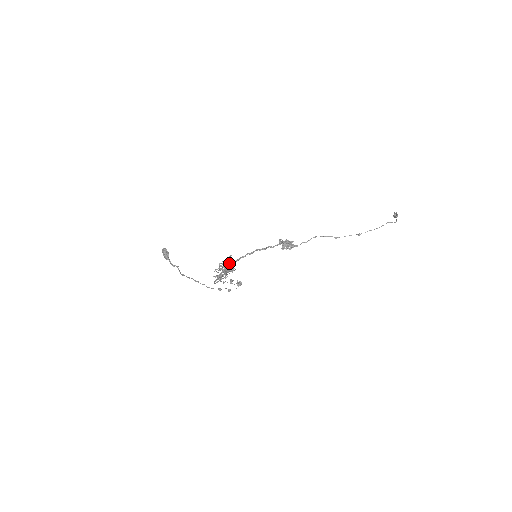
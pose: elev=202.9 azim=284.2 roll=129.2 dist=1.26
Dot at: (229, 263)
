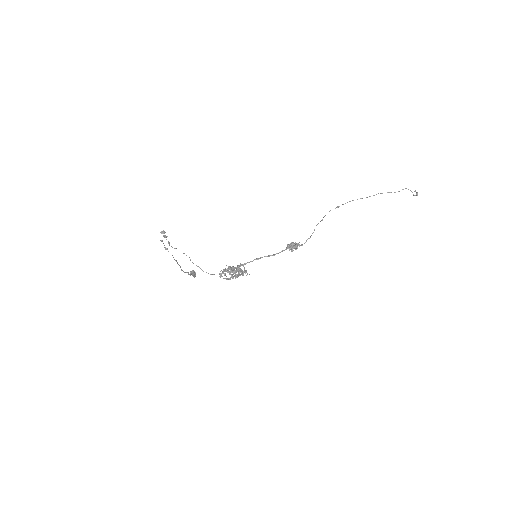
Dot at: (237, 268)
